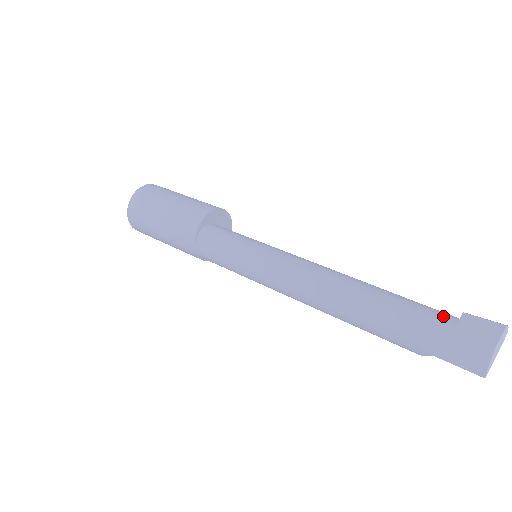
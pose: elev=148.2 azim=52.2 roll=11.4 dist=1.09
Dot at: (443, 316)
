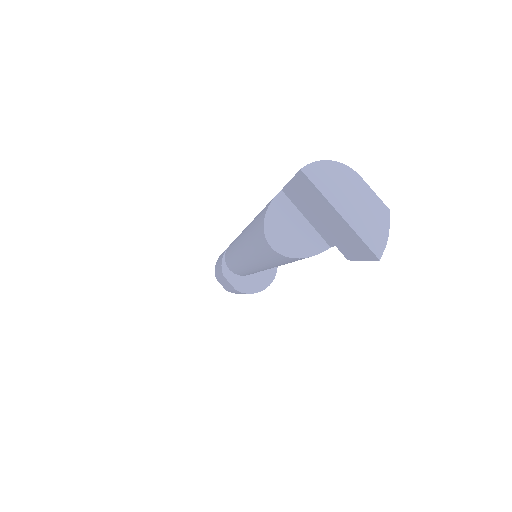
Dot at: occluded
